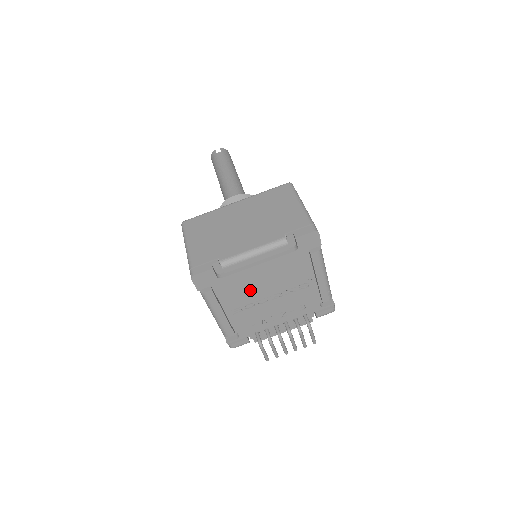
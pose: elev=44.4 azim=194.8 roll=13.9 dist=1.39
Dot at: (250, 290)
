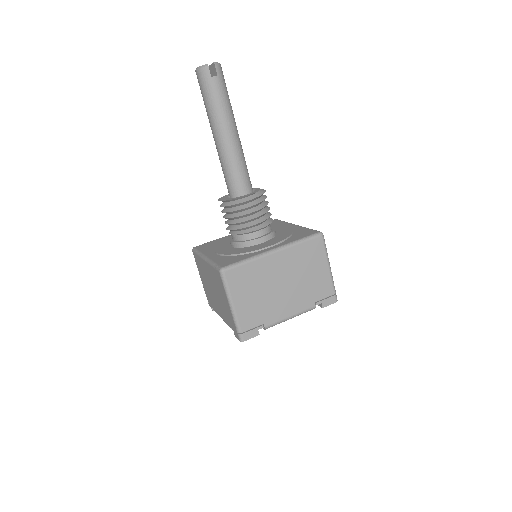
Dot at: occluded
